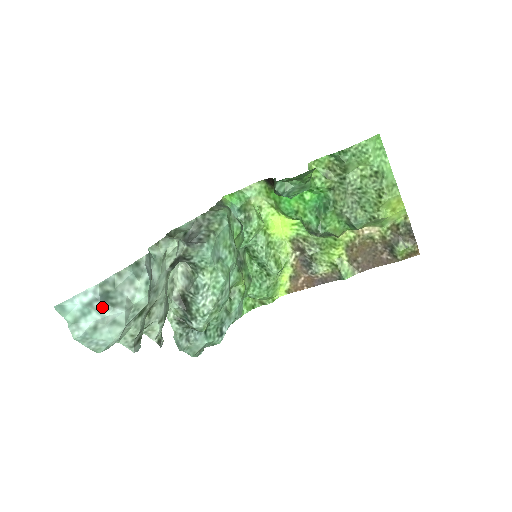
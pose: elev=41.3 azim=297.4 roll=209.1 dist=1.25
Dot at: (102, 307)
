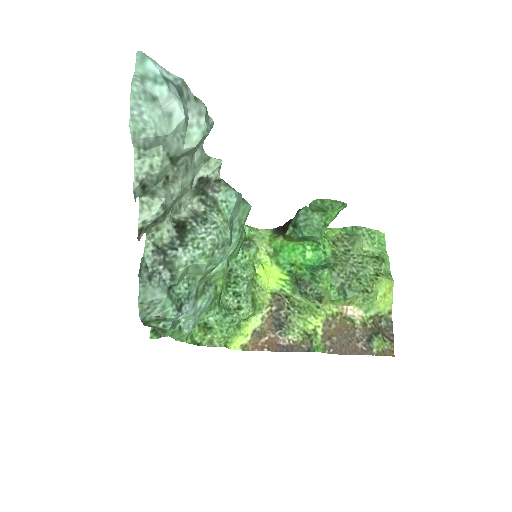
Dot at: (174, 91)
